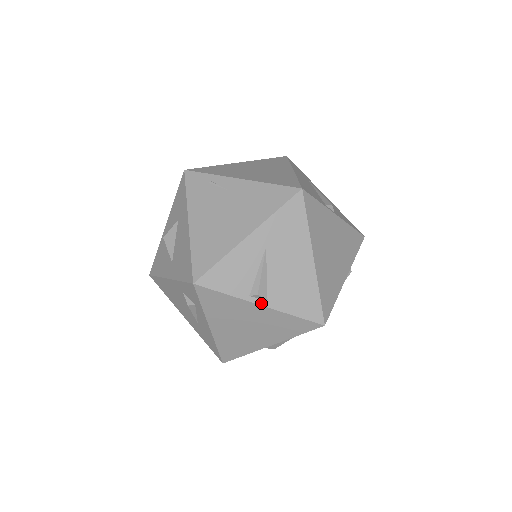
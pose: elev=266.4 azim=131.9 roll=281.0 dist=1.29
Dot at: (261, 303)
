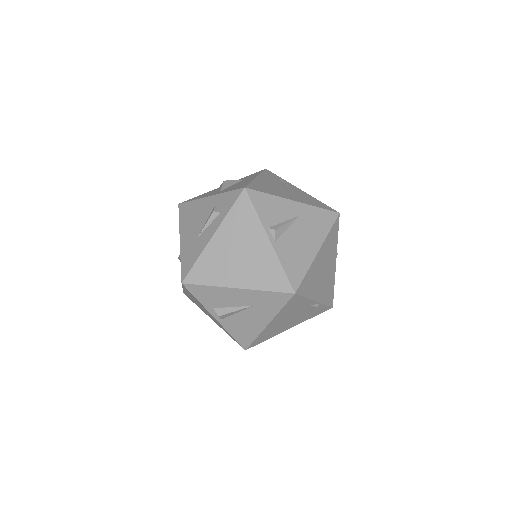
Dot at: (271, 239)
